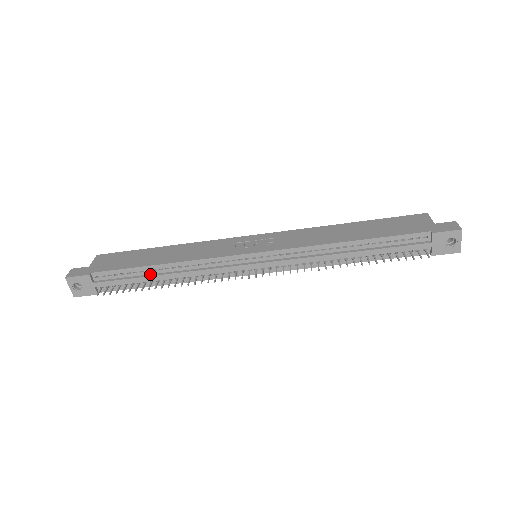
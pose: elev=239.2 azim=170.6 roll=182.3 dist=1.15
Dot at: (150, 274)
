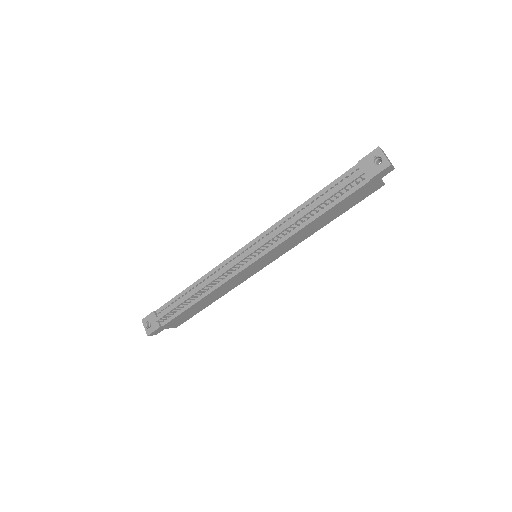
Dot at: (188, 295)
